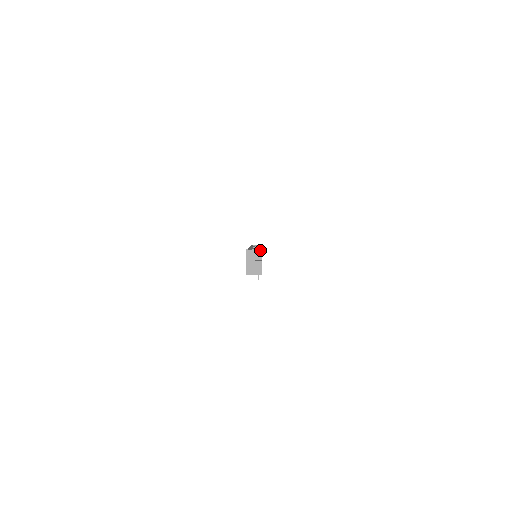
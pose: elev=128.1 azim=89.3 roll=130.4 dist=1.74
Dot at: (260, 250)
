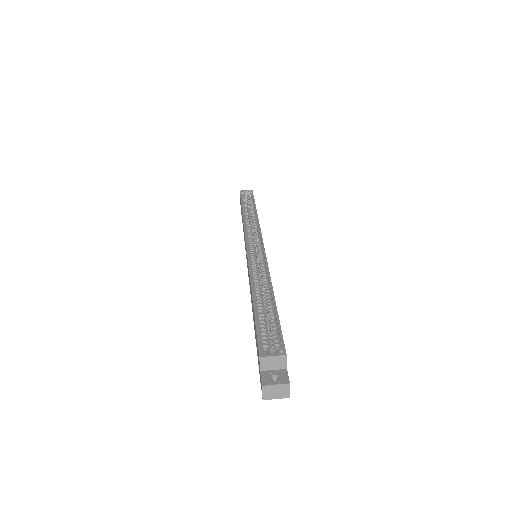
Dot at: (283, 356)
